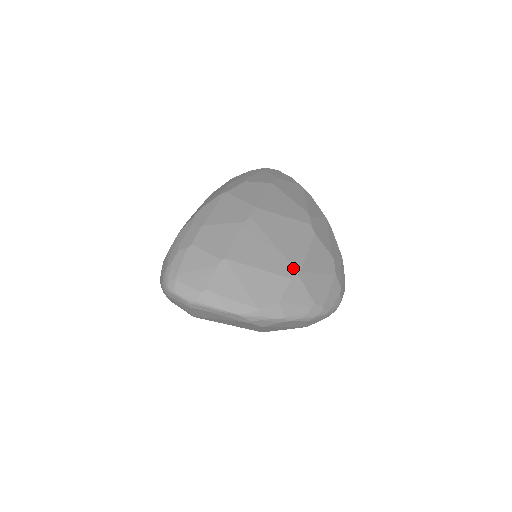
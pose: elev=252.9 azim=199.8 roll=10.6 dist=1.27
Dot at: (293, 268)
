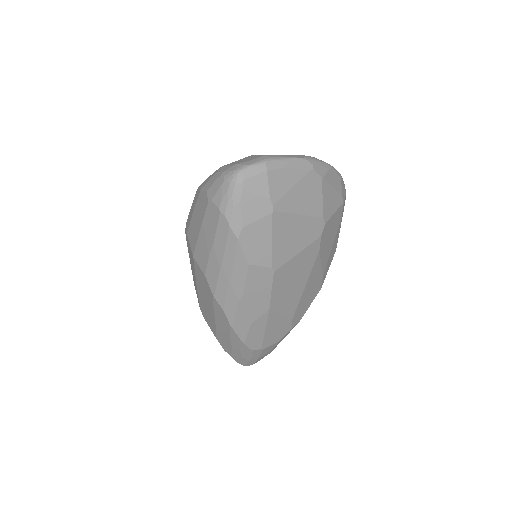
Dot at: occluded
